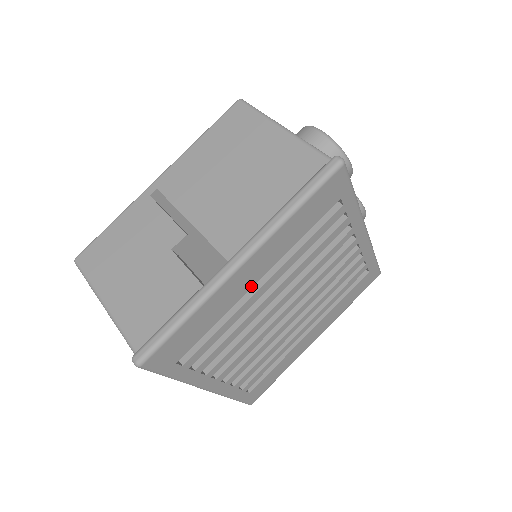
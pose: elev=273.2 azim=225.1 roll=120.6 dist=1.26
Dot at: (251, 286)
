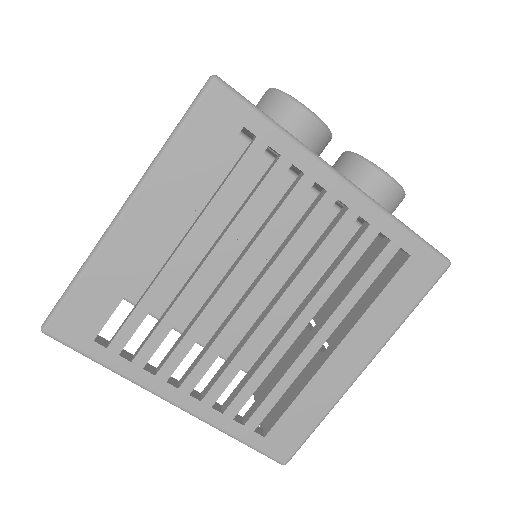
Dot at: (157, 246)
